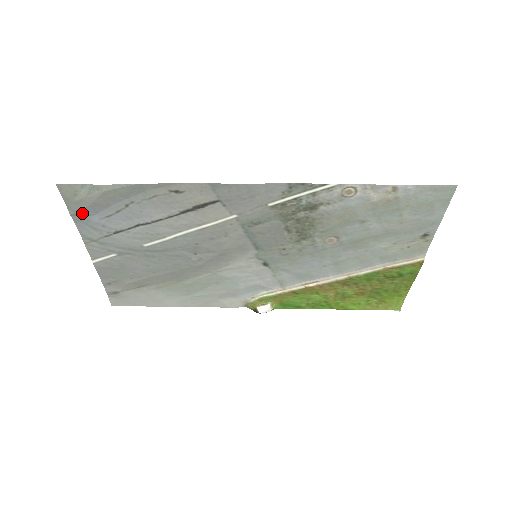
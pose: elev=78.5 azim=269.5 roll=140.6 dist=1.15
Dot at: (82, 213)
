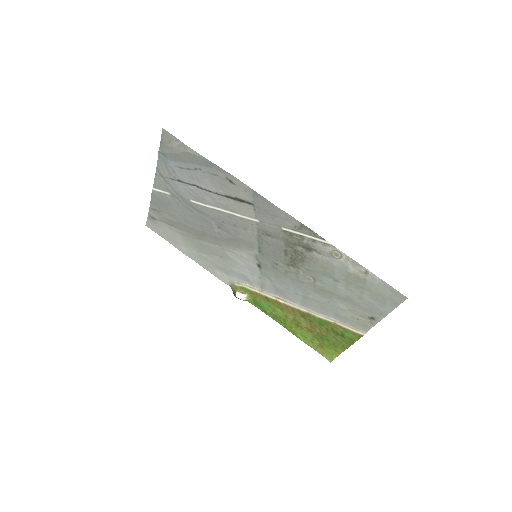
Dot at: (166, 155)
